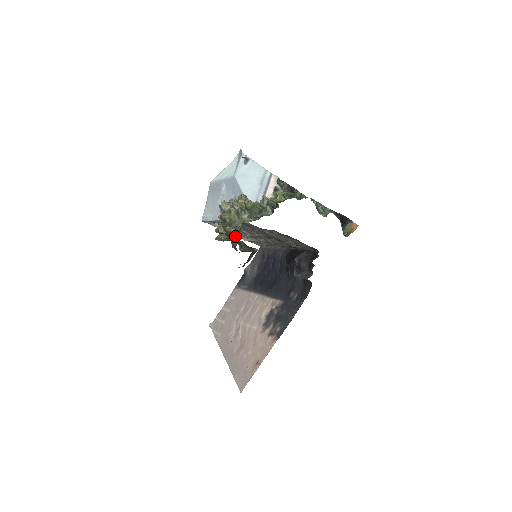
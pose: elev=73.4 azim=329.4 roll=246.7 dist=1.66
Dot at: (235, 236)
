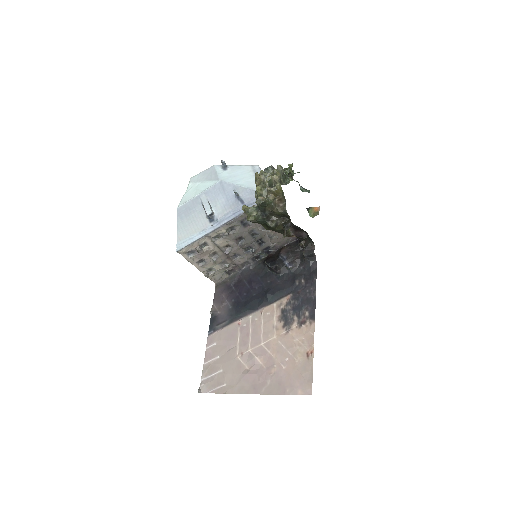
Dot at: (283, 196)
